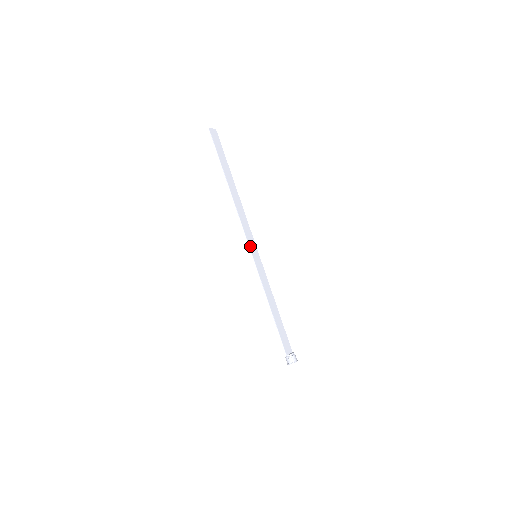
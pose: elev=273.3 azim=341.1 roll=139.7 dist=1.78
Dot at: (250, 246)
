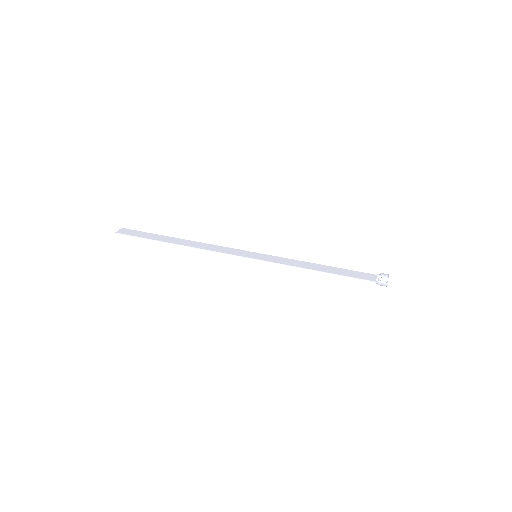
Dot at: (242, 256)
